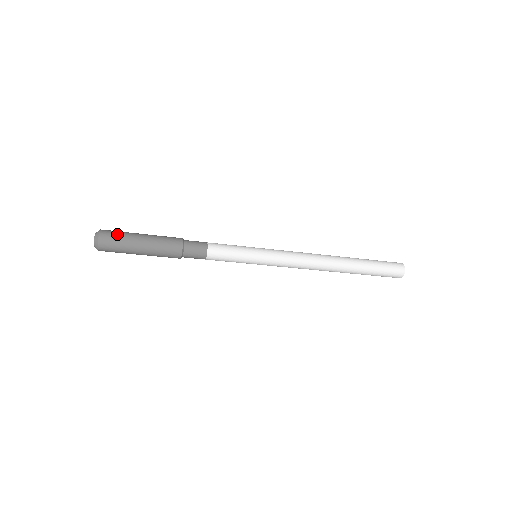
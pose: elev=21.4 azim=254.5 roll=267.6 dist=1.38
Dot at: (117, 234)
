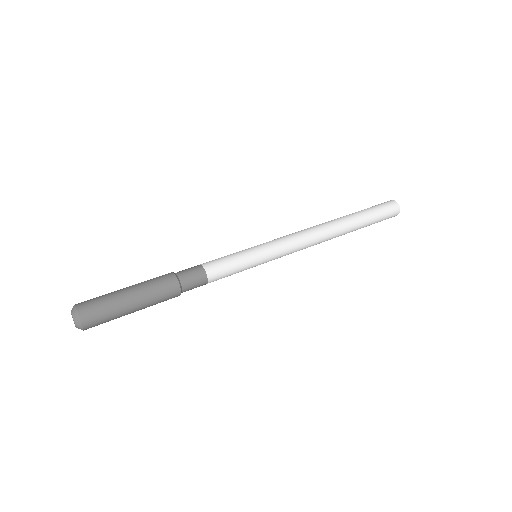
Dot at: (100, 306)
